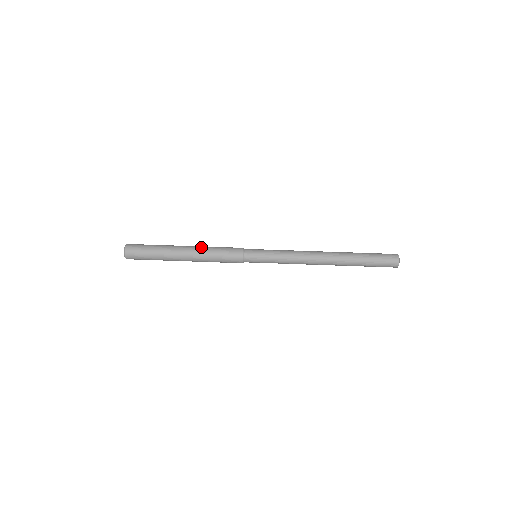
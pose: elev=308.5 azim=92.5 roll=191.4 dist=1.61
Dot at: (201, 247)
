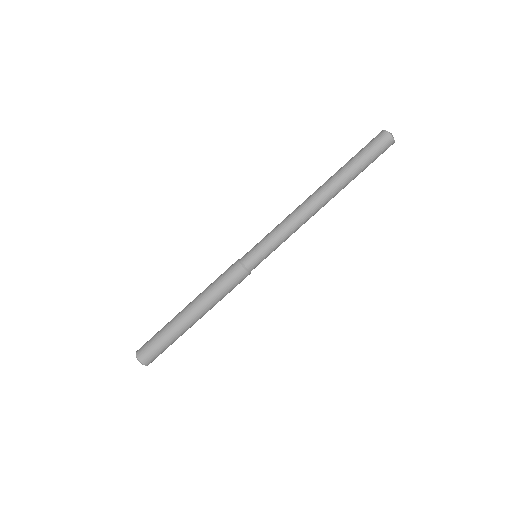
Dot at: (200, 295)
